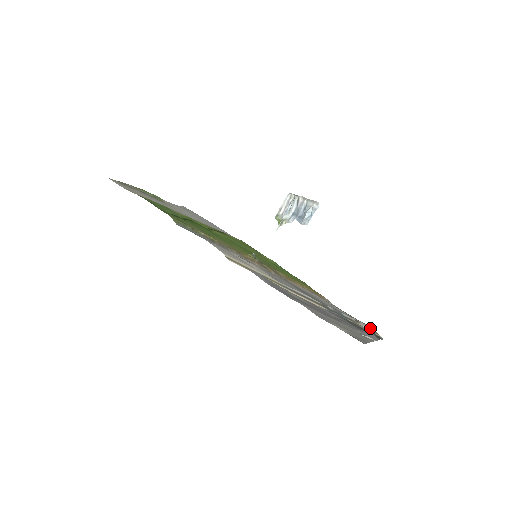
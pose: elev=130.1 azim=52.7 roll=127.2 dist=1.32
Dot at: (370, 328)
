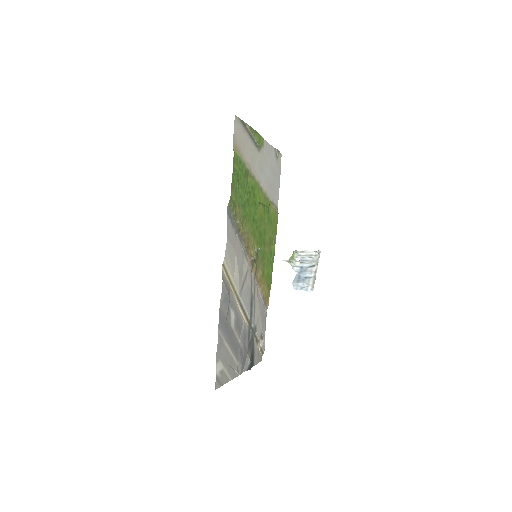
Dot at: (263, 348)
